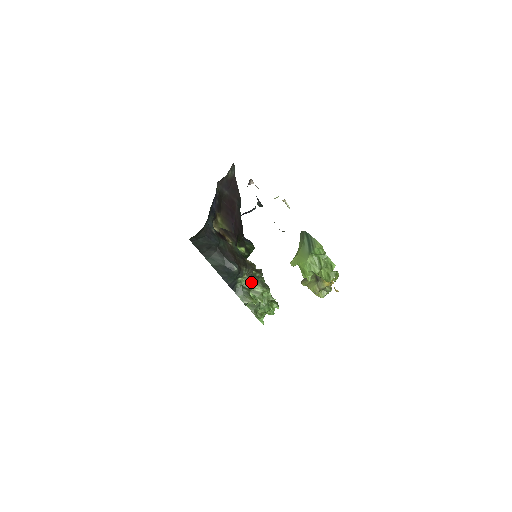
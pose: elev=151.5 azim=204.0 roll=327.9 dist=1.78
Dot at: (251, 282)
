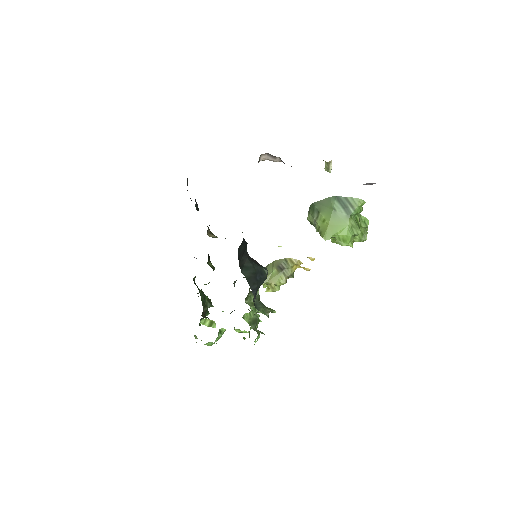
Dot at: occluded
